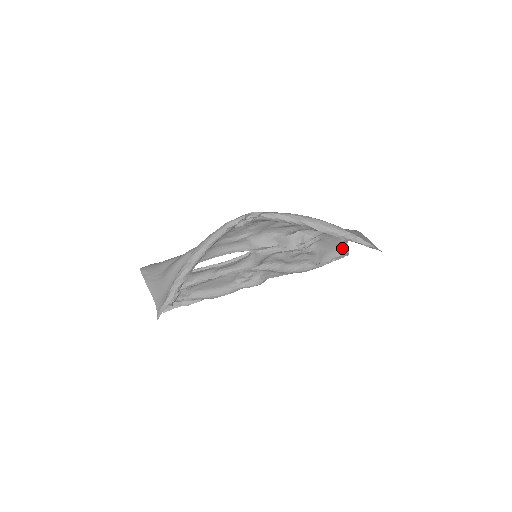
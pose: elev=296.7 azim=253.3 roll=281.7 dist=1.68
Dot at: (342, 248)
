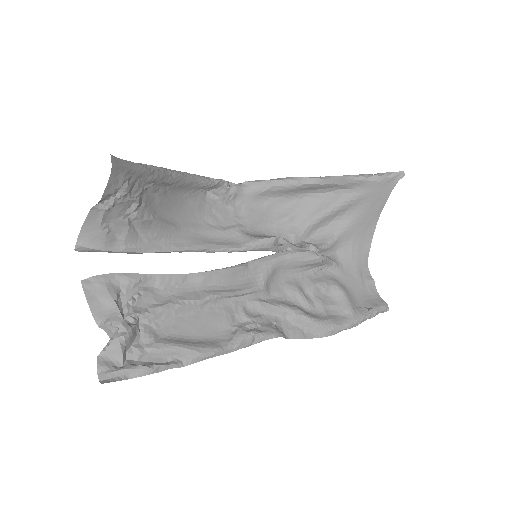
Dot at: (374, 297)
